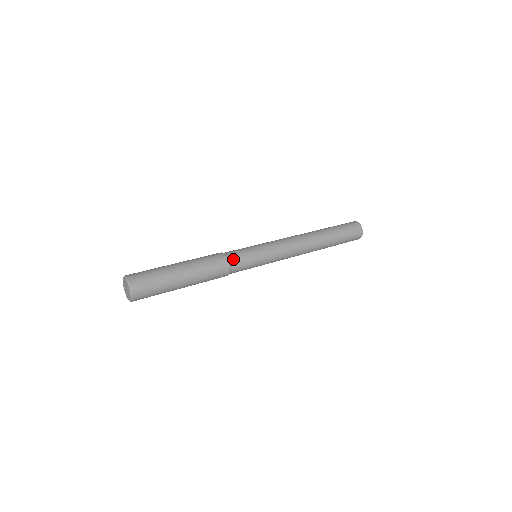
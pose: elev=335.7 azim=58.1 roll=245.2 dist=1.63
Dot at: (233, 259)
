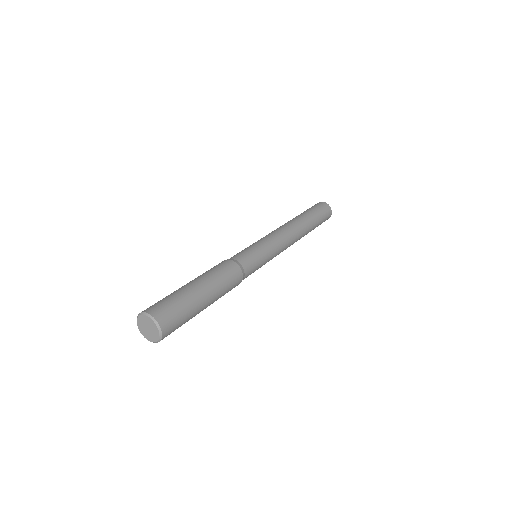
Dot at: (234, 258)
